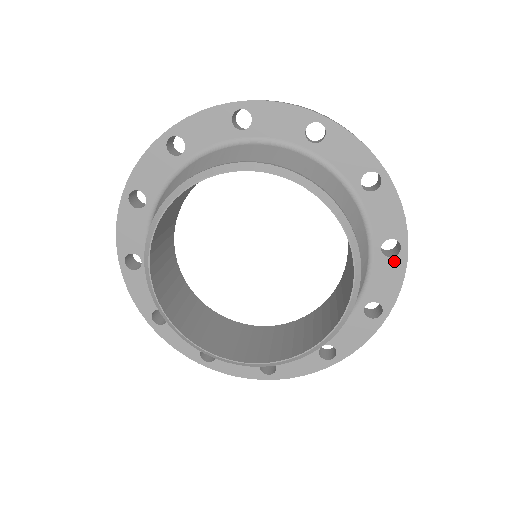
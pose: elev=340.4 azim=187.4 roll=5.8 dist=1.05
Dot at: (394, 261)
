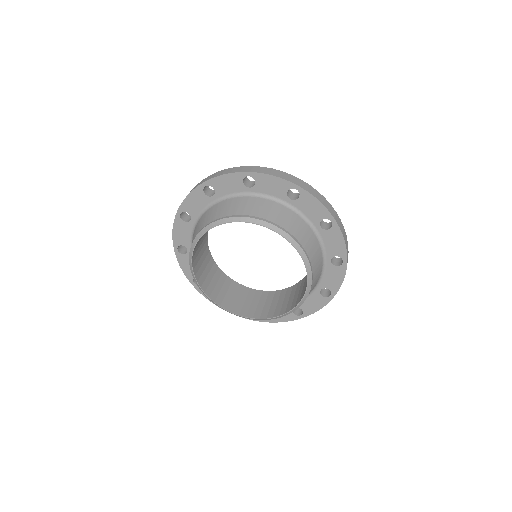
Dot at: (302, 197)
